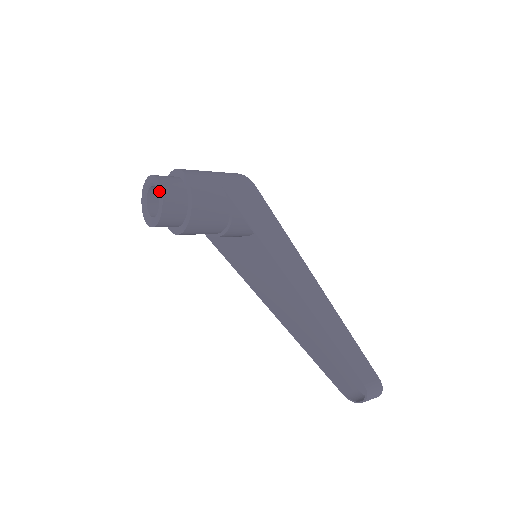
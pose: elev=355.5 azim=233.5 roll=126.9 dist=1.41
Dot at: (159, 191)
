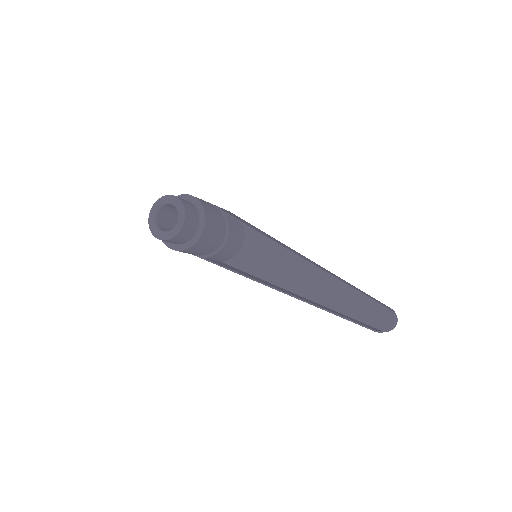
Dot at: (176, 202)
